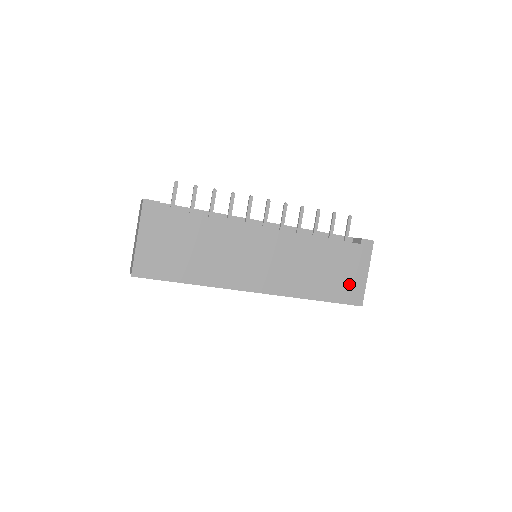
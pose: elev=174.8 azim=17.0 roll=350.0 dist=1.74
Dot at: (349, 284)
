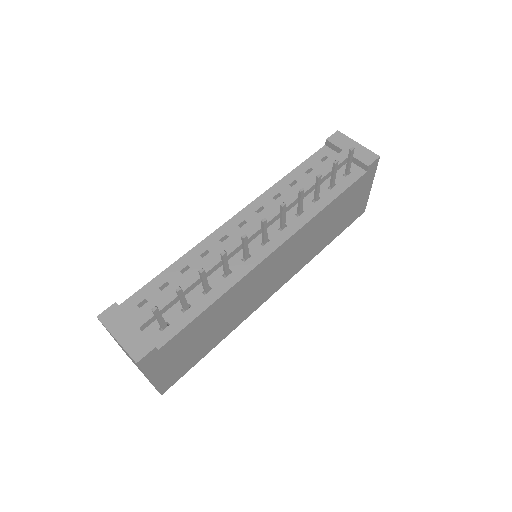
Dot at: (354, 209)
